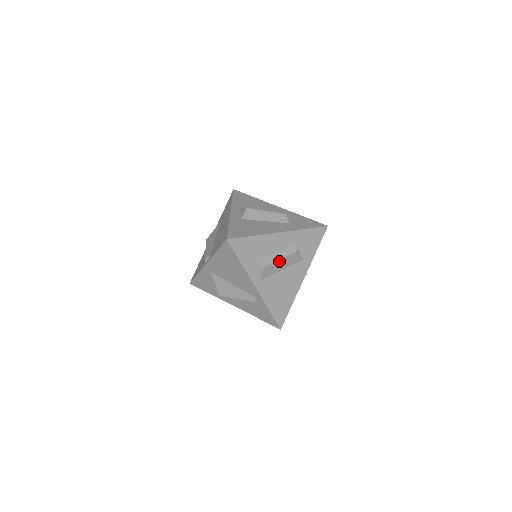
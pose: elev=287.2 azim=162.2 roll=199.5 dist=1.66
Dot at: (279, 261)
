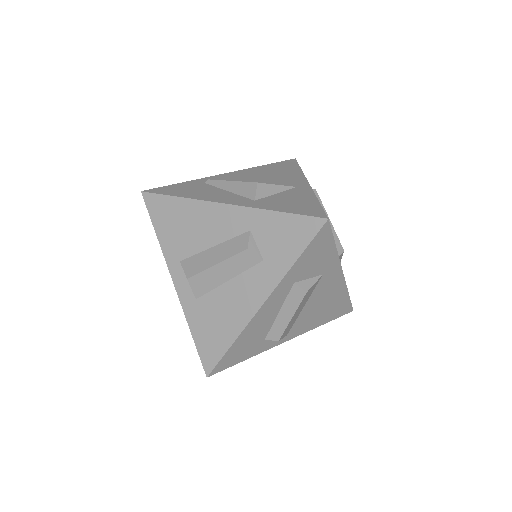
Dot at: (291, 319)
